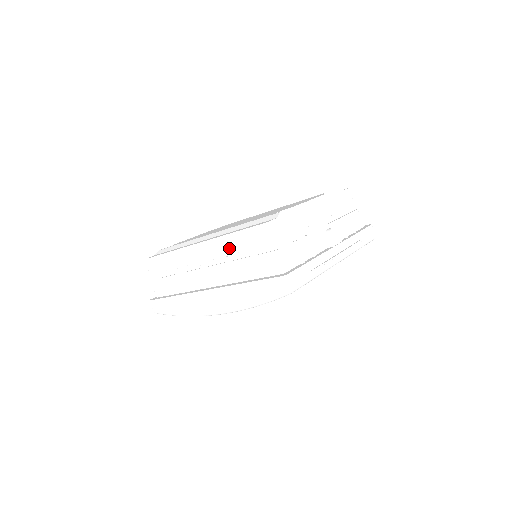
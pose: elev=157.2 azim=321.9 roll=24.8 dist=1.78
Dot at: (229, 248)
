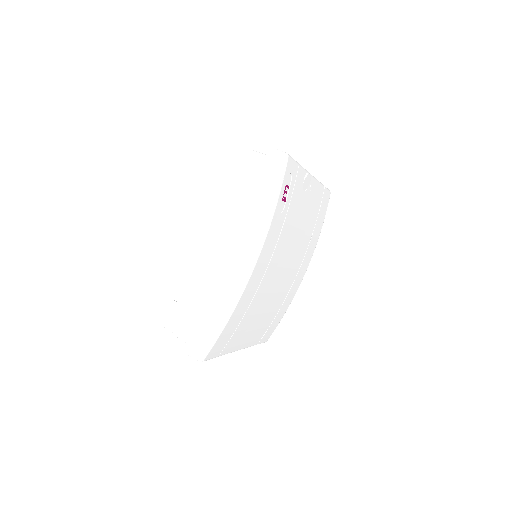
Dot at: (220, 200)
